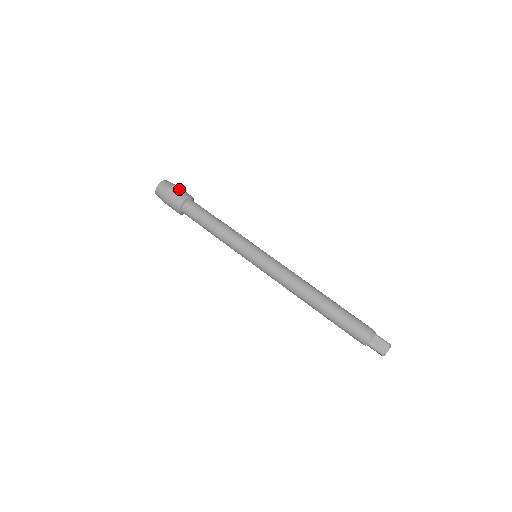
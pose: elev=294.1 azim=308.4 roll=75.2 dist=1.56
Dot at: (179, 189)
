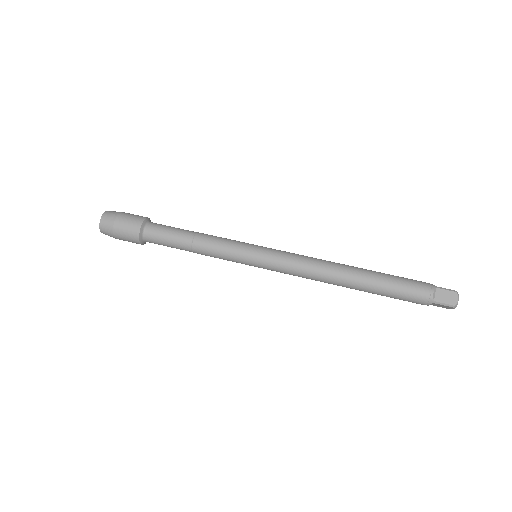
Dot at: (129, 215)
